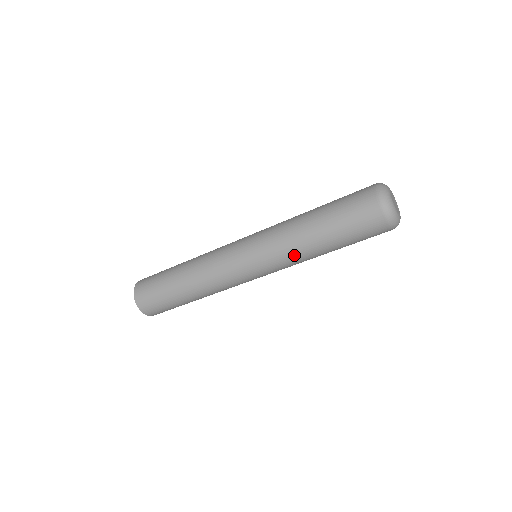
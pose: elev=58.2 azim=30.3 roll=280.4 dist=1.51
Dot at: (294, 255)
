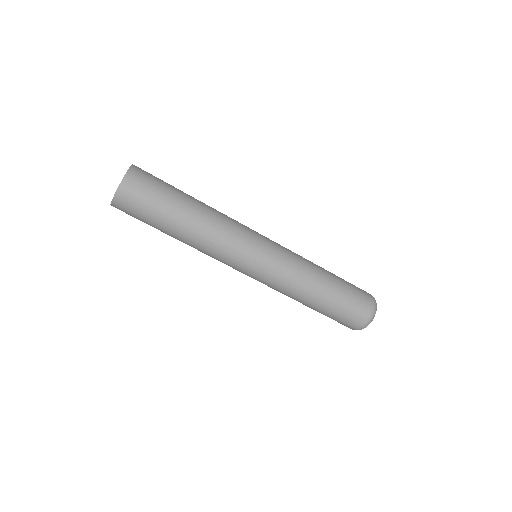
Dot at: (284, 294)
